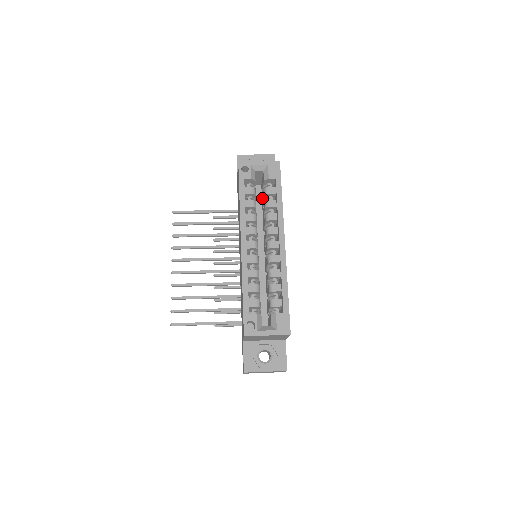
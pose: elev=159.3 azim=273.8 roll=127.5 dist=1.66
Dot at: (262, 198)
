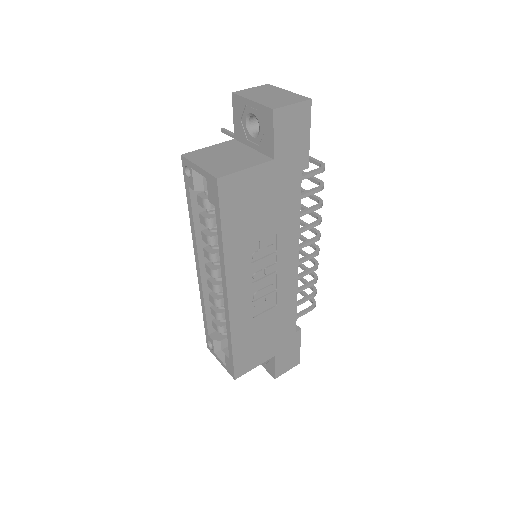
Dot at: occluded
